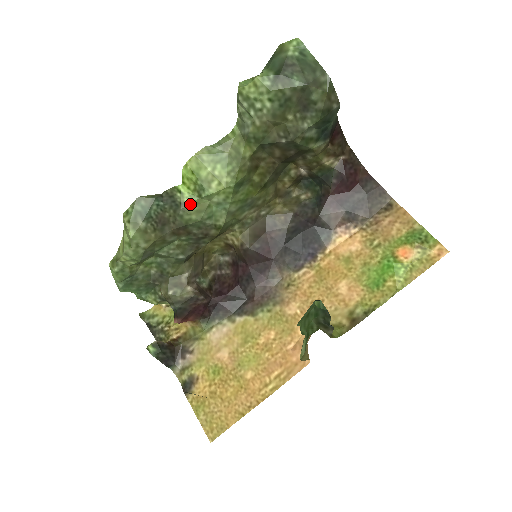
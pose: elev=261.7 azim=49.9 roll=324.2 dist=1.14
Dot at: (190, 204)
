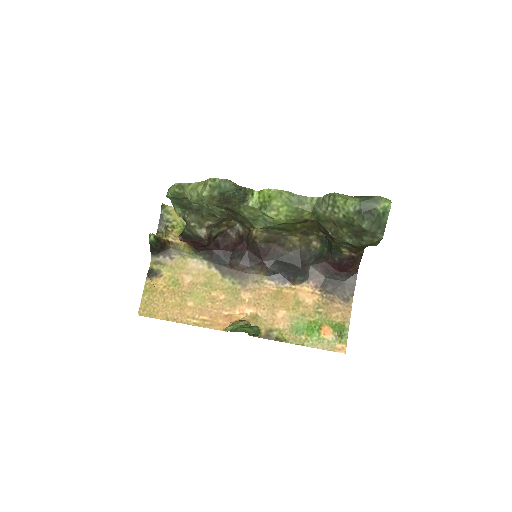
Dot at: (251, 206)
